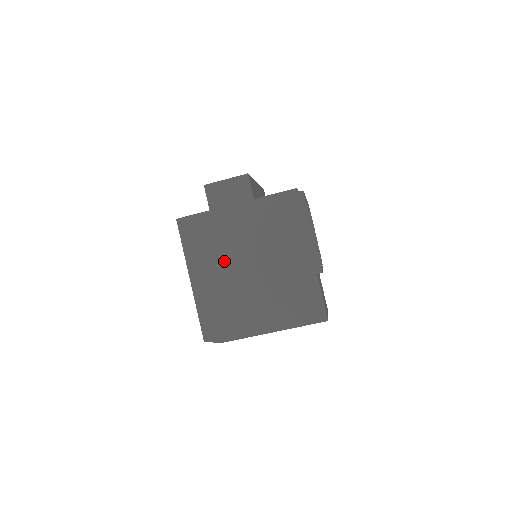
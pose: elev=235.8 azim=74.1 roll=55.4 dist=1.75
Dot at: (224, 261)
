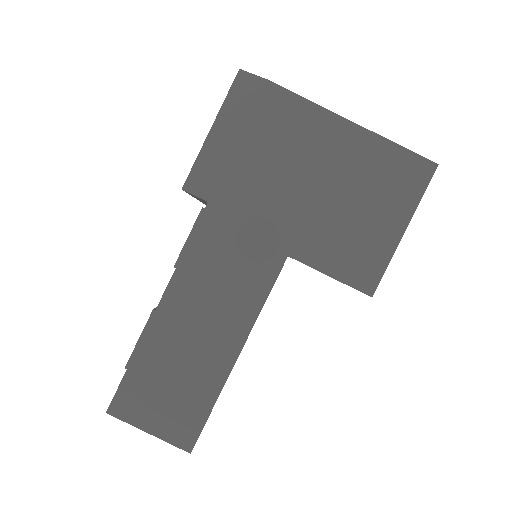
Dot at: occluded
